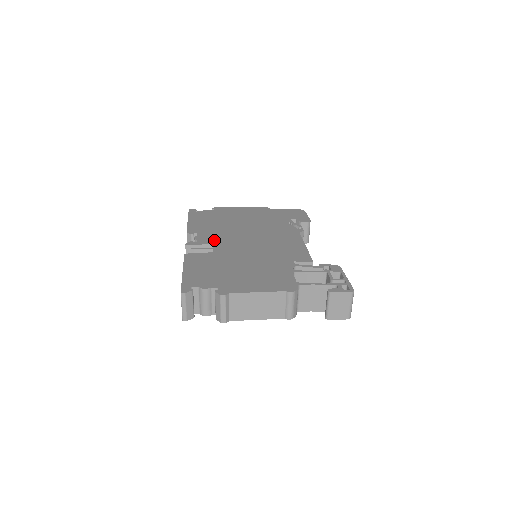
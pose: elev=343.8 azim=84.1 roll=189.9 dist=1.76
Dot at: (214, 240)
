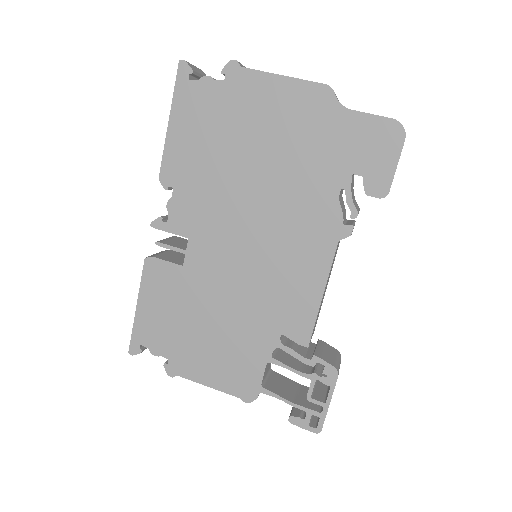
Dot at: (192, 225)
